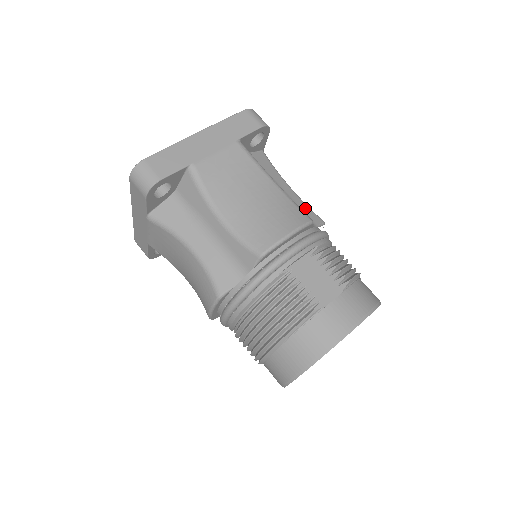
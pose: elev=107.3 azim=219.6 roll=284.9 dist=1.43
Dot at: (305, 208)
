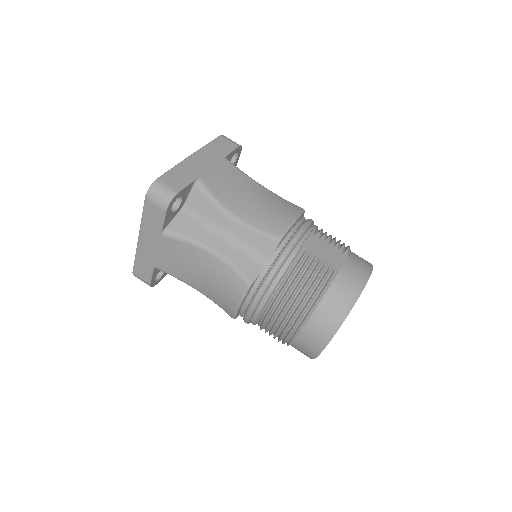
Dot at: occluded
